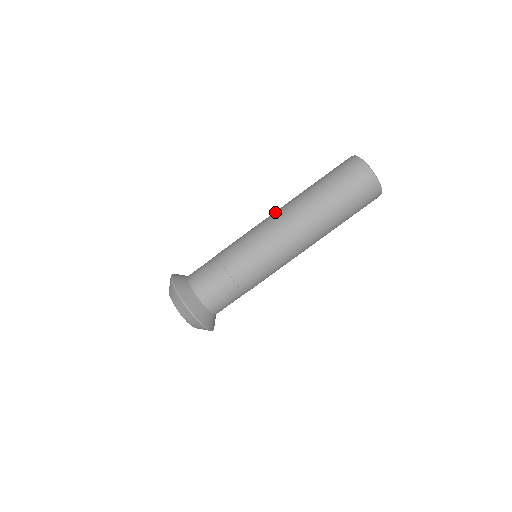
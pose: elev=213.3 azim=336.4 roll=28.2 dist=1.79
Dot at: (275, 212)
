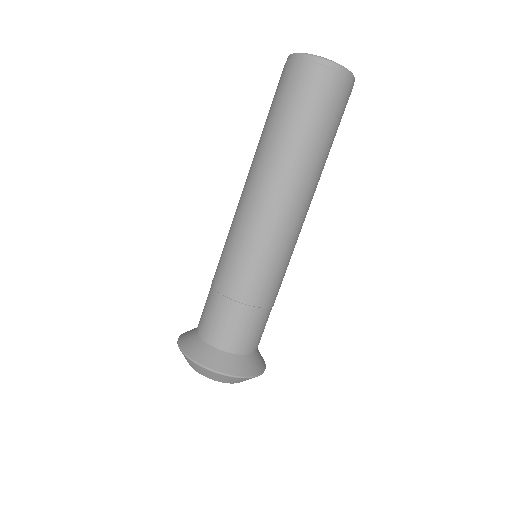
Dot at: (252, 196)
